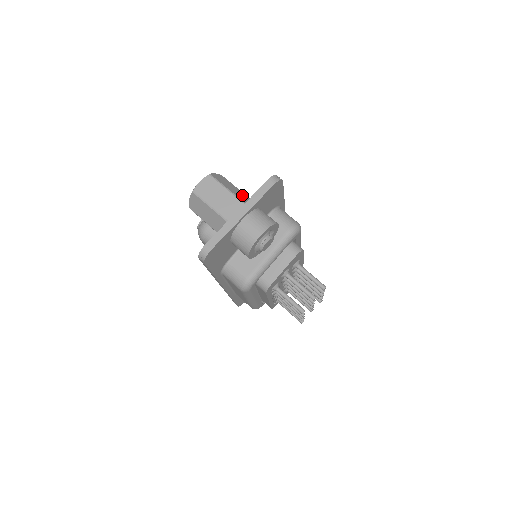
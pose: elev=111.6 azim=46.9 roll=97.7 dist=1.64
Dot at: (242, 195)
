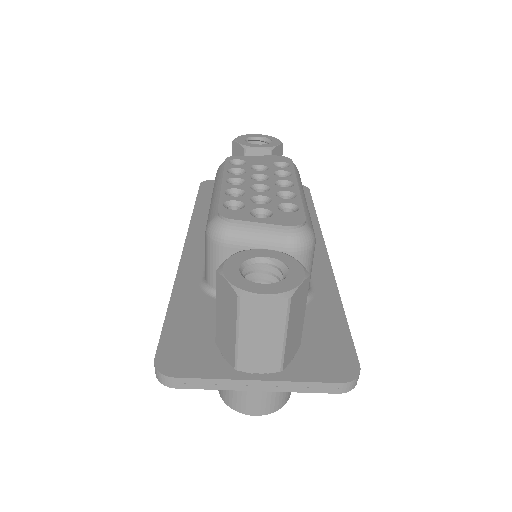
Dot at: (296, 337)
